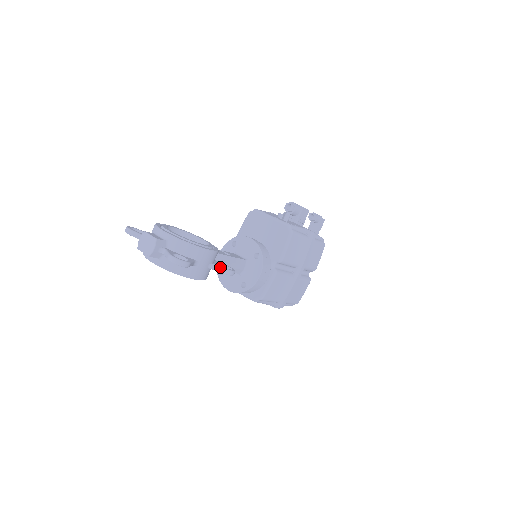
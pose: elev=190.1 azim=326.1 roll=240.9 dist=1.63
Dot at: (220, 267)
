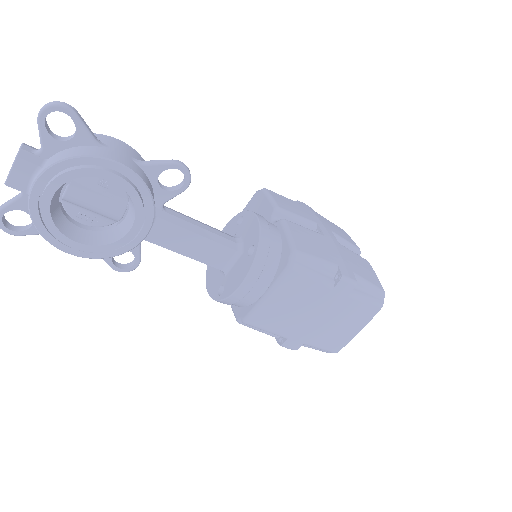
Dot at: (155, 161)
